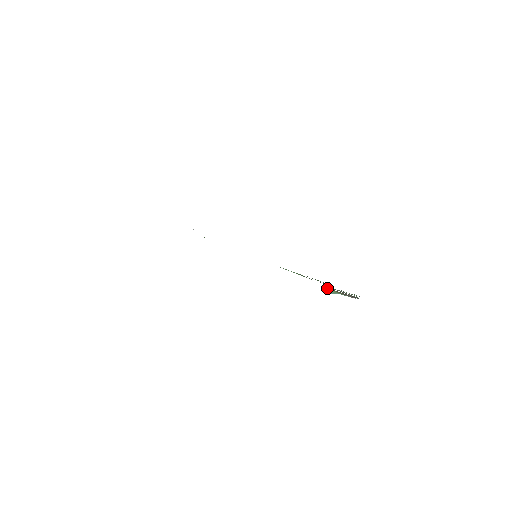
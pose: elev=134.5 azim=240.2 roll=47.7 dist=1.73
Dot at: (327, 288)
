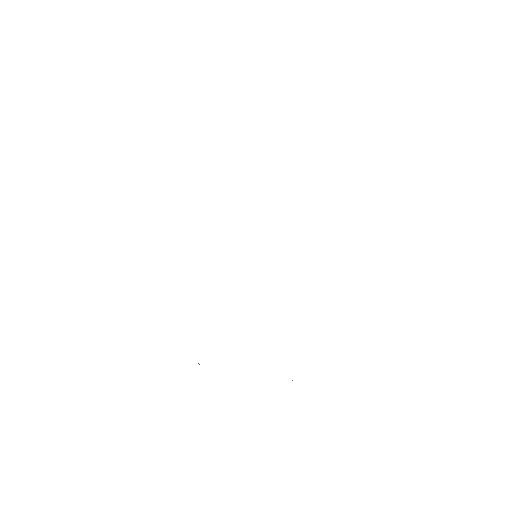
Dot at: occluded
